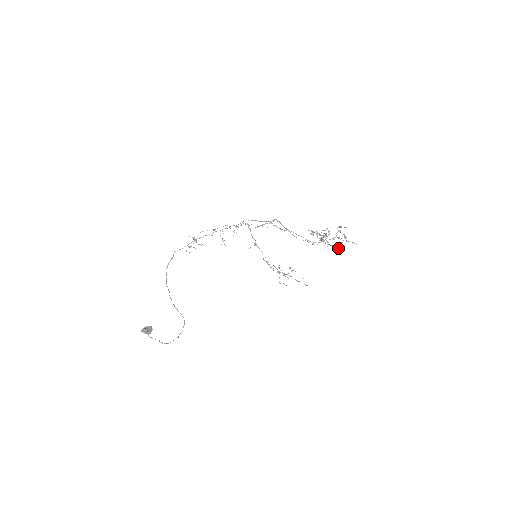
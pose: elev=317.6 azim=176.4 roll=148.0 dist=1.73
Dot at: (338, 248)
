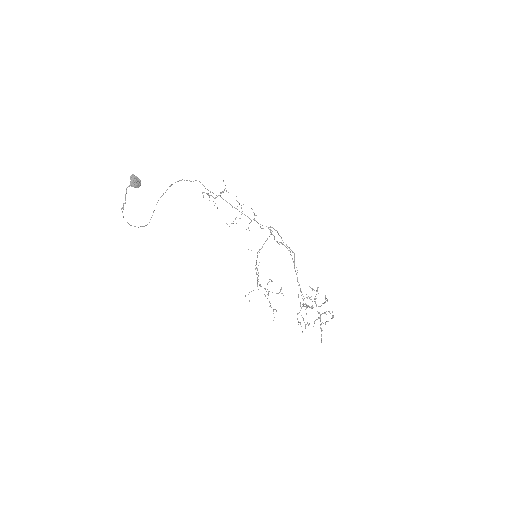
Dot at: occluded
